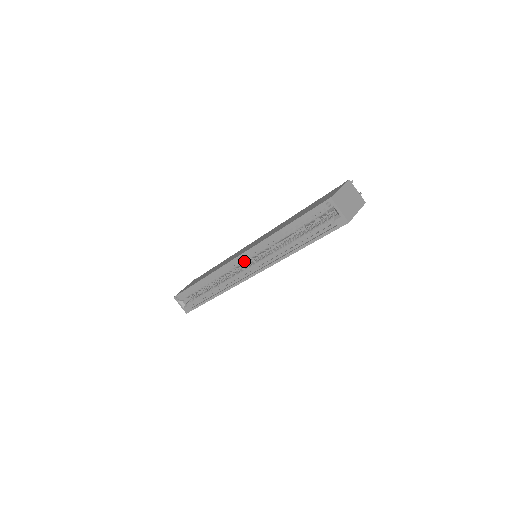
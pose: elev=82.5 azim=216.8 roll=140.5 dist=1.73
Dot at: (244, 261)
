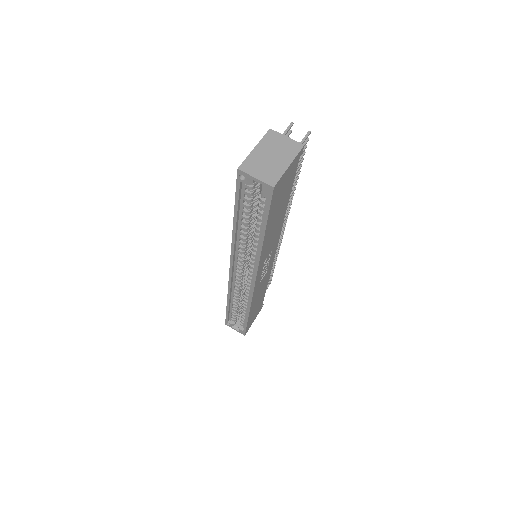
Dot at: (239, 270)
